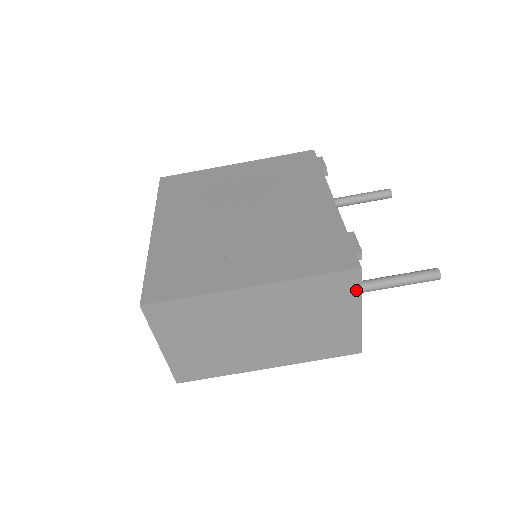
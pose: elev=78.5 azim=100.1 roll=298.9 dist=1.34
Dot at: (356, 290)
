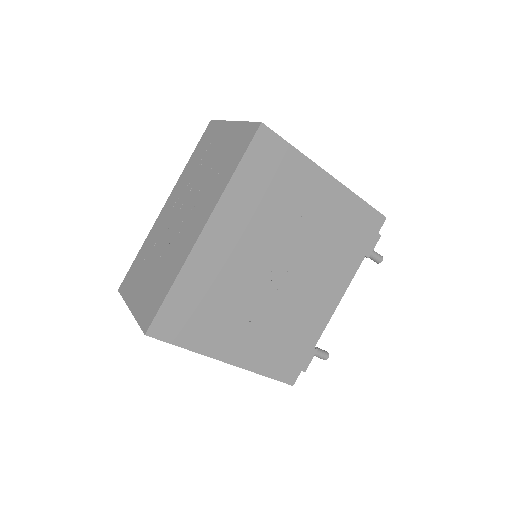
Dot at: occluded
